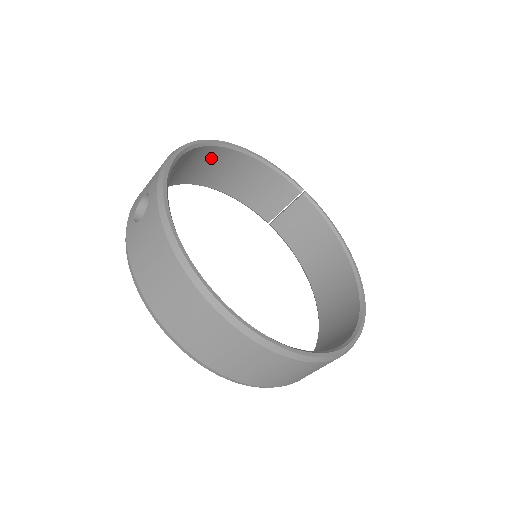
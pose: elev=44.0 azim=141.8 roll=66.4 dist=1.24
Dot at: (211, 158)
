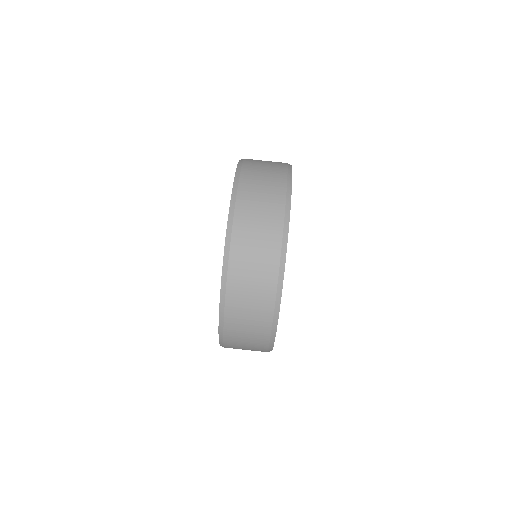
Dot at: occluded
